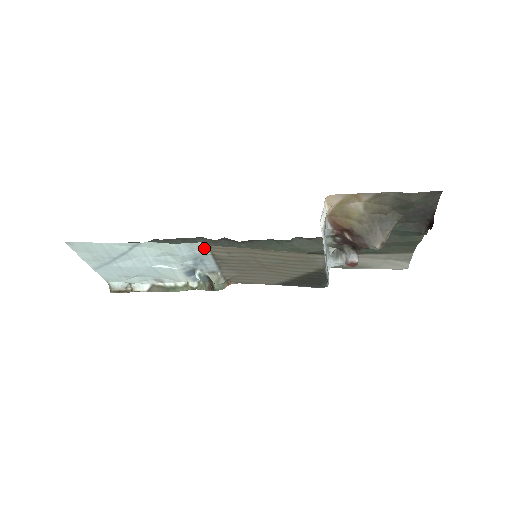
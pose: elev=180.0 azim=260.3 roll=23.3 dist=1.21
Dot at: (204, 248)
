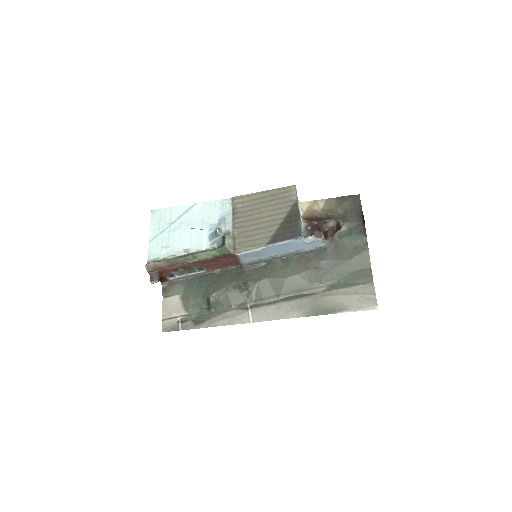
Dot at: (230, 204)
